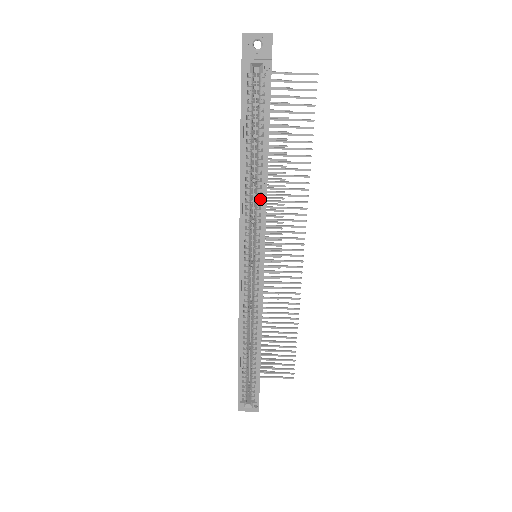
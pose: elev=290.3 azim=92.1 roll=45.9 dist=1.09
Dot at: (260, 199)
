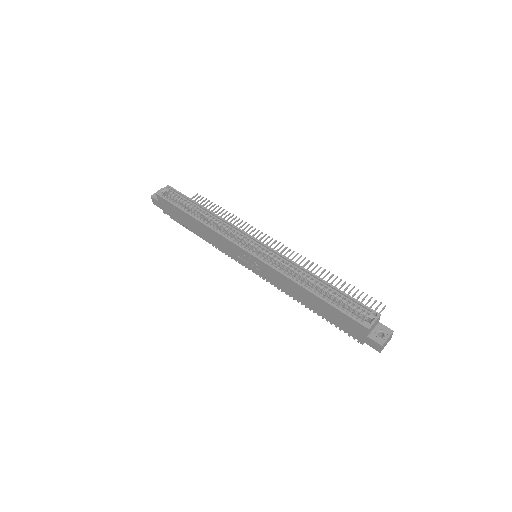
Dot at: occluded
